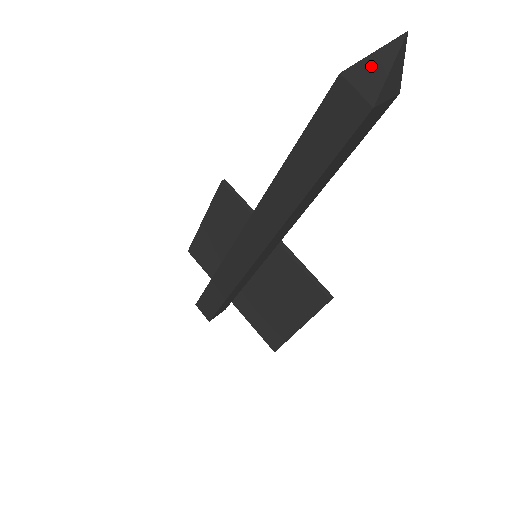
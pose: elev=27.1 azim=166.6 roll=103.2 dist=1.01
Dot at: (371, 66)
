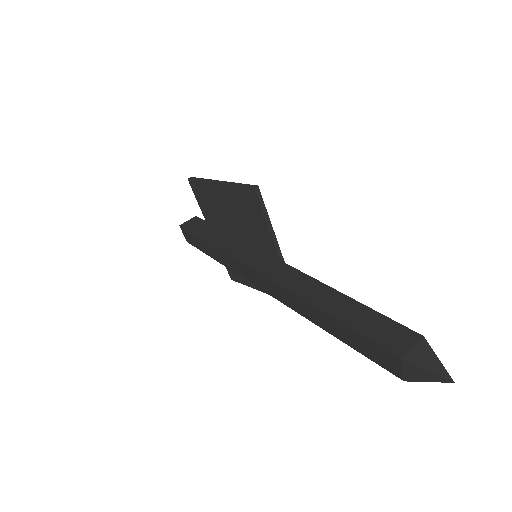
Dot at: (421, 372)
